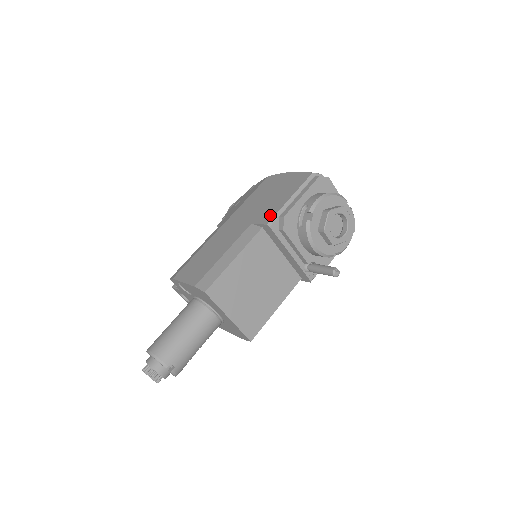
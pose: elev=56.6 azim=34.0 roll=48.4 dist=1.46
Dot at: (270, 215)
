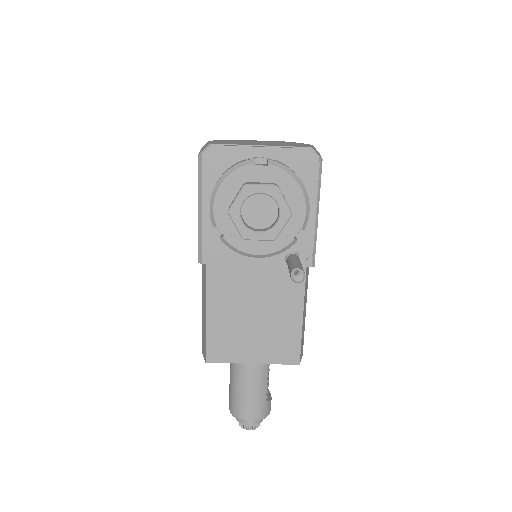
Dot at: occluded
